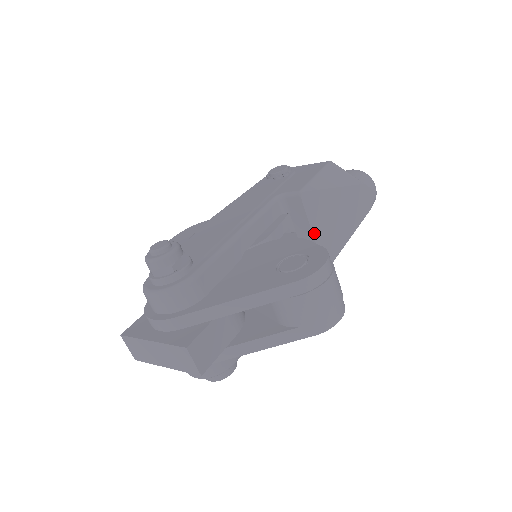
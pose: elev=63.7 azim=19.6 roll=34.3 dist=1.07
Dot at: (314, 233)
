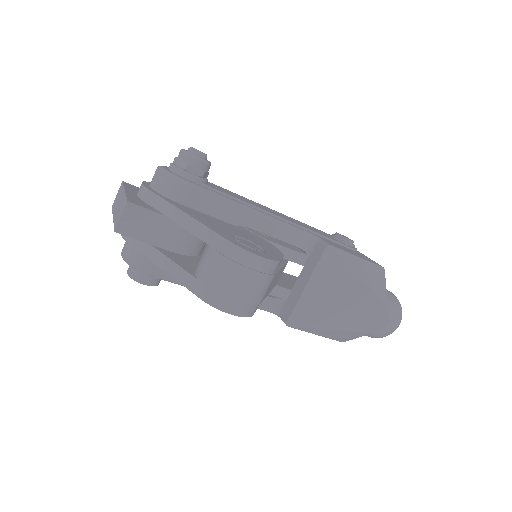
Dot at: (308, 286)
